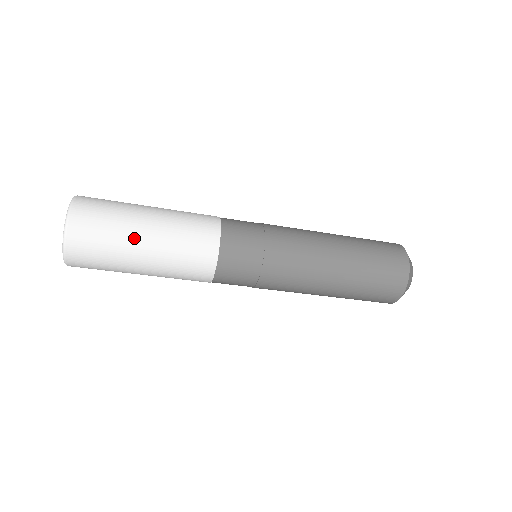
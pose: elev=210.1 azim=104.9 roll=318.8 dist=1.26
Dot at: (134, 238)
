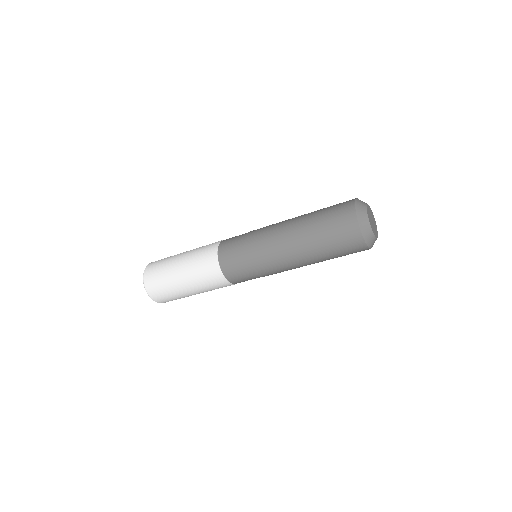
Dot at: (183, 292)
